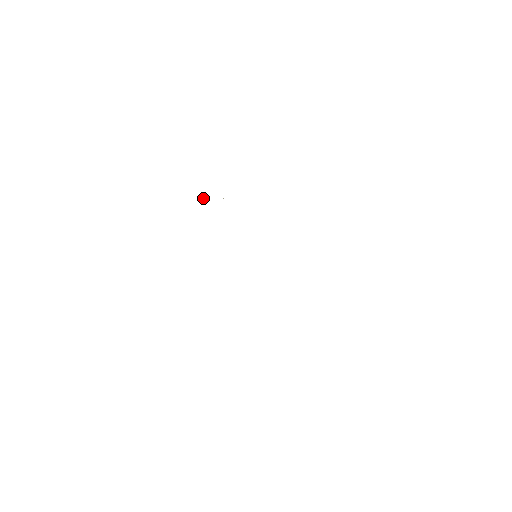
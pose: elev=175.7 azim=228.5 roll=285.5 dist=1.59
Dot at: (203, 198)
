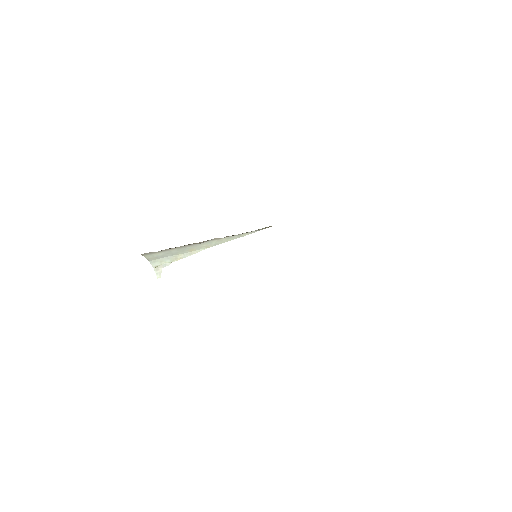
Dot at: (165, 266)
